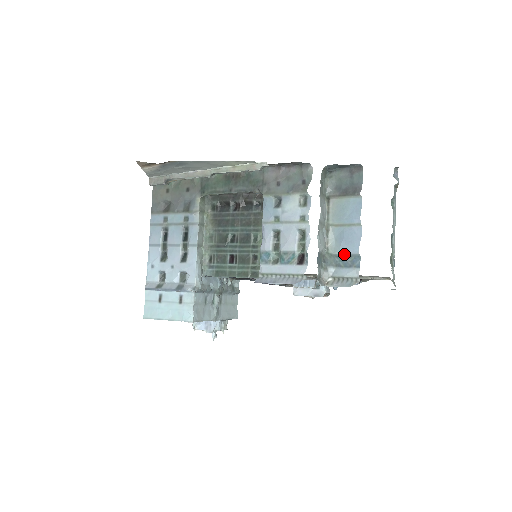
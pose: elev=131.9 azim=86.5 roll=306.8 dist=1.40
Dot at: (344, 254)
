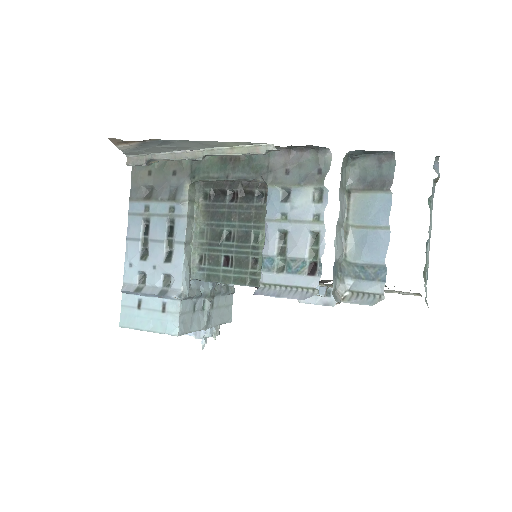
Dot at: (366, 263)
